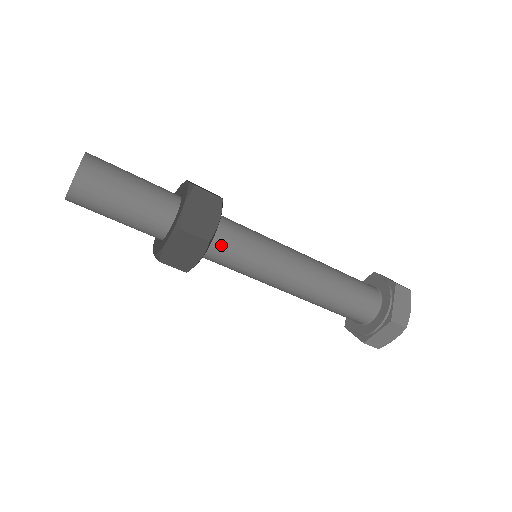
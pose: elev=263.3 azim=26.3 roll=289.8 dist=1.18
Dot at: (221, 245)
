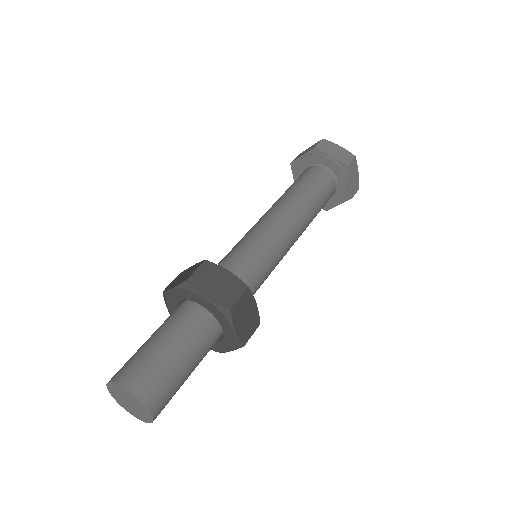
Dot at: occluded
